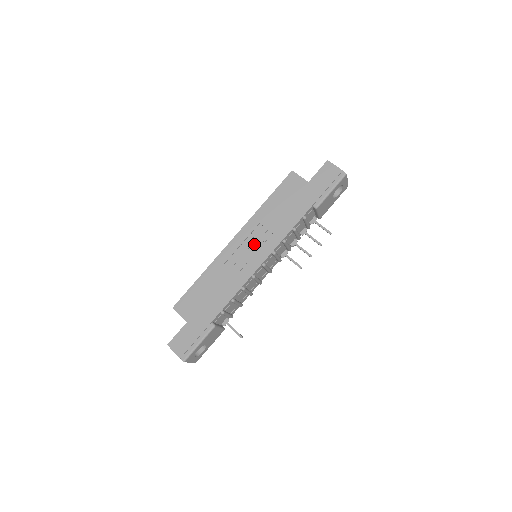
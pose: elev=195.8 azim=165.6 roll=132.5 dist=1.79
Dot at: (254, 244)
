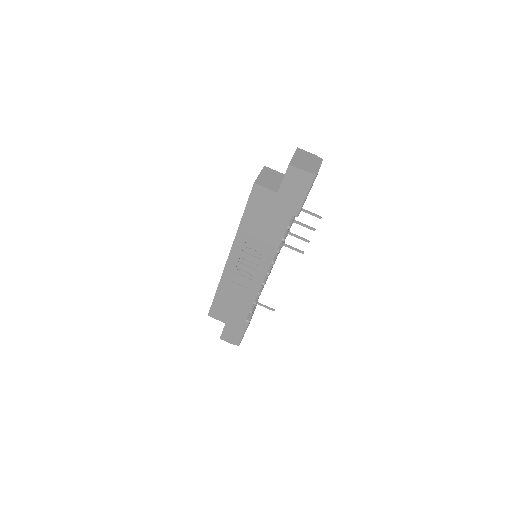
Dot at: (250, 260)
